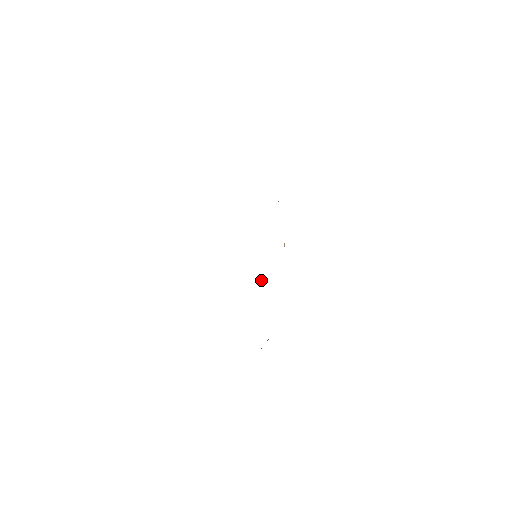
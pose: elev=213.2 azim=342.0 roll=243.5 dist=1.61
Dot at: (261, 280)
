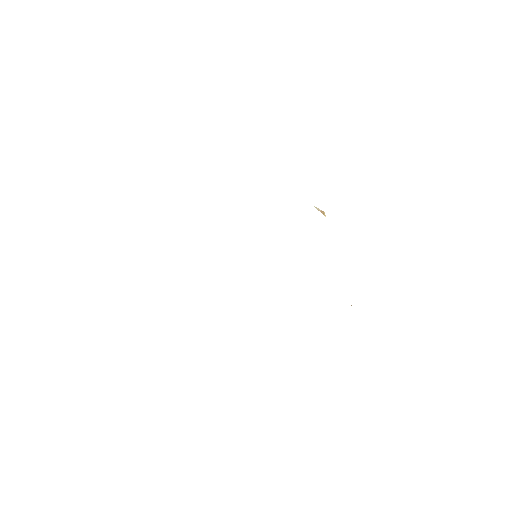
Dot at: occluded
